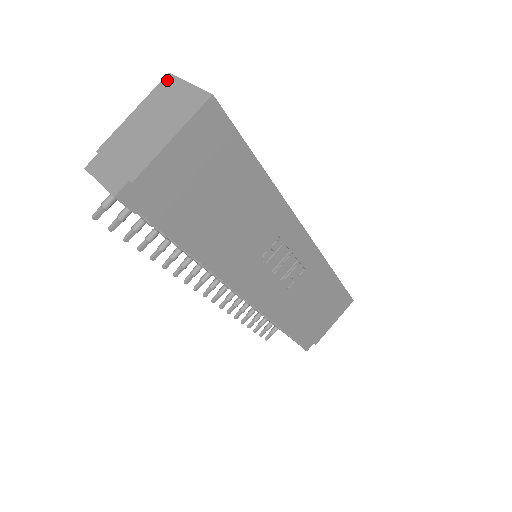
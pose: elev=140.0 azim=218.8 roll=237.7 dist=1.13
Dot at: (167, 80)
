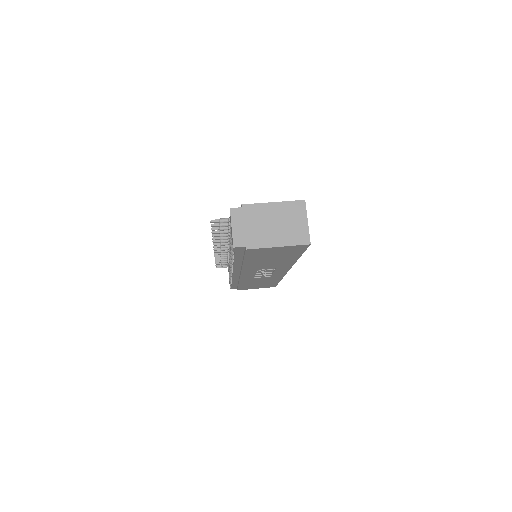
Dot at: (301, 204)
